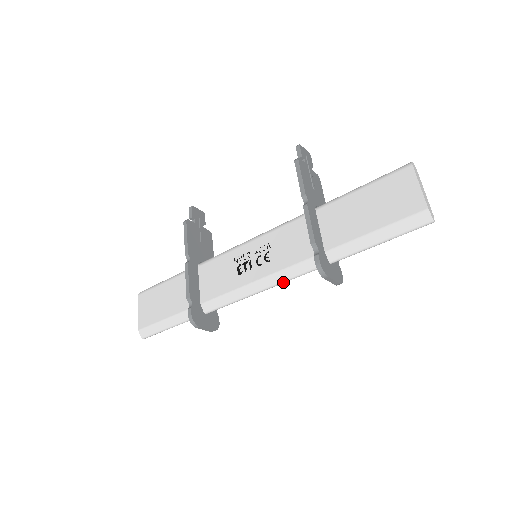
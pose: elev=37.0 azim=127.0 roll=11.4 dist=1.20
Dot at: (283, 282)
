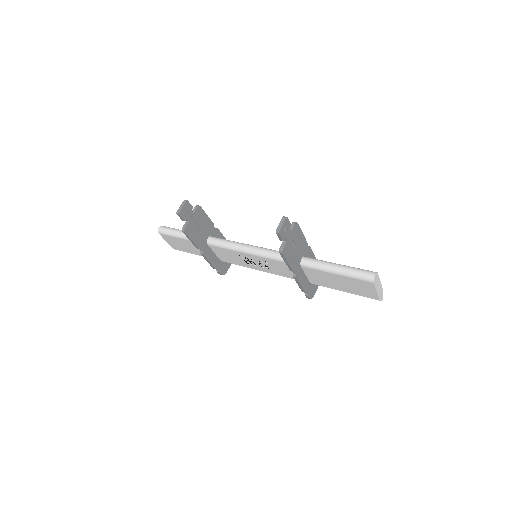
Dot at: occluded
